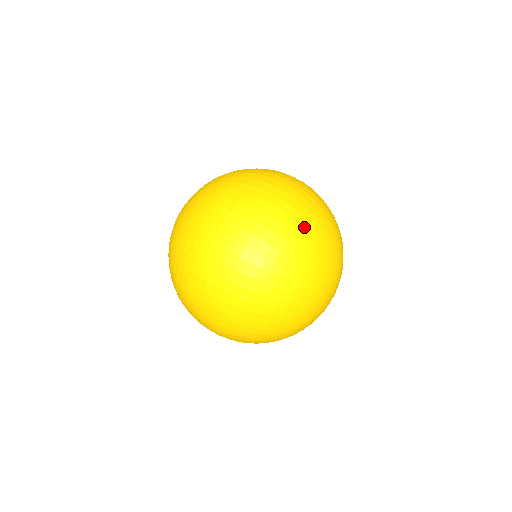
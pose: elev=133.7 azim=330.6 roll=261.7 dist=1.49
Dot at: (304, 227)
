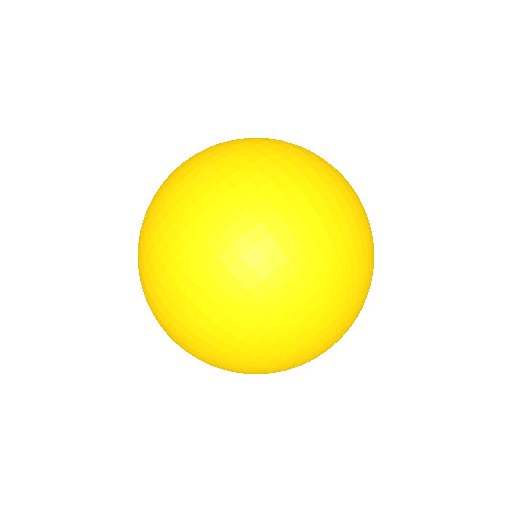
Dot at: (333, 242)
